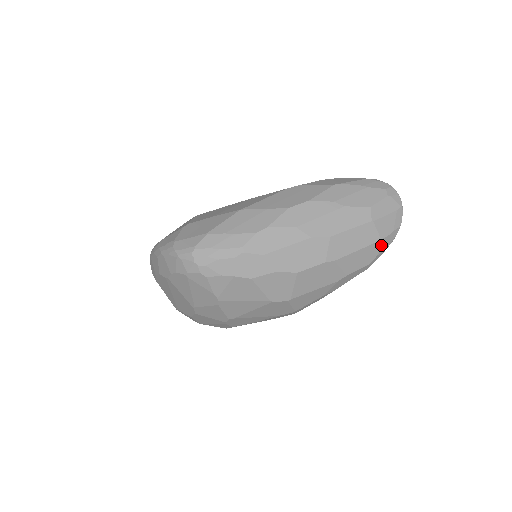
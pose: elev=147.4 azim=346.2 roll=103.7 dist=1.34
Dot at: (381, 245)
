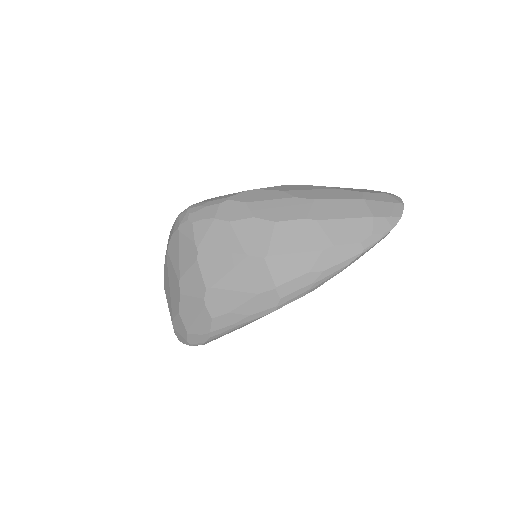
Dot at: (375, 224)
